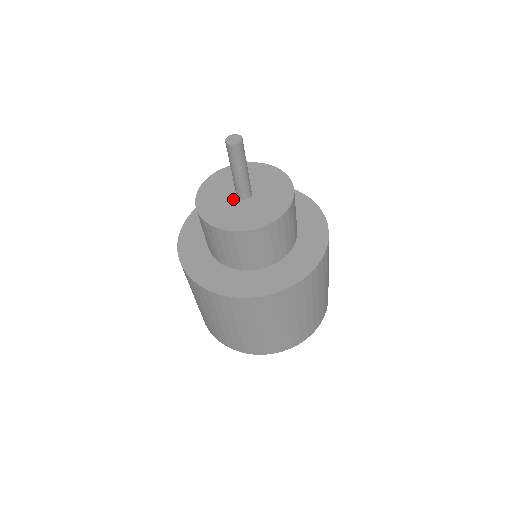
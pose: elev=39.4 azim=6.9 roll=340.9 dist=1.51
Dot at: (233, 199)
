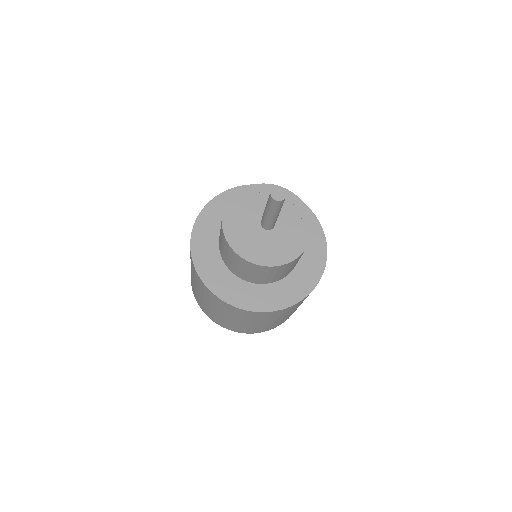
Dot at: (263, 232)
